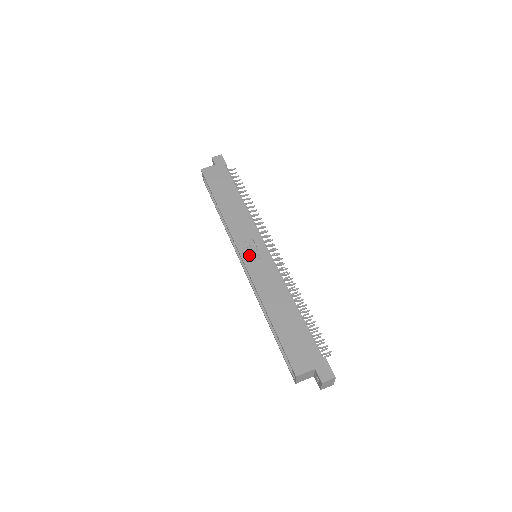
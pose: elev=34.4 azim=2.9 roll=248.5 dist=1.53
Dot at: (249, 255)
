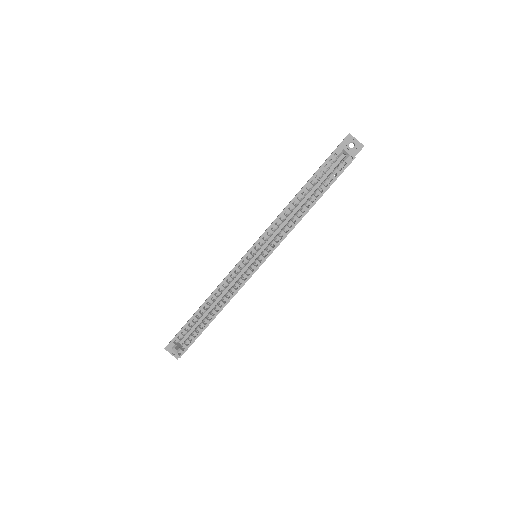
Dot at: occluded
